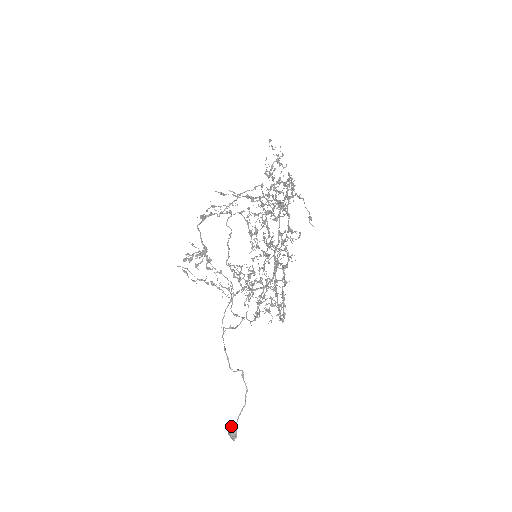
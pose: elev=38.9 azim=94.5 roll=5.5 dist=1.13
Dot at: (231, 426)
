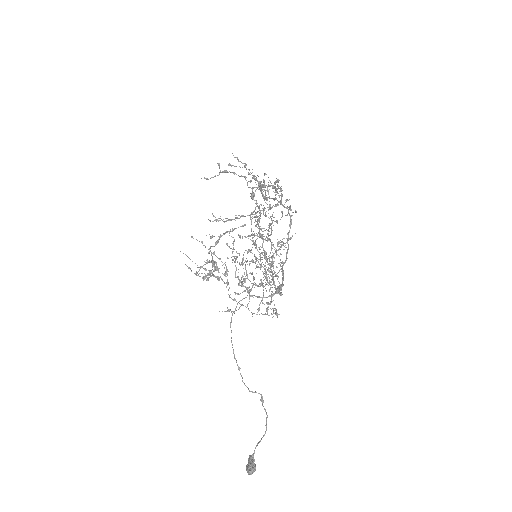
Dot at: (249, 458)
